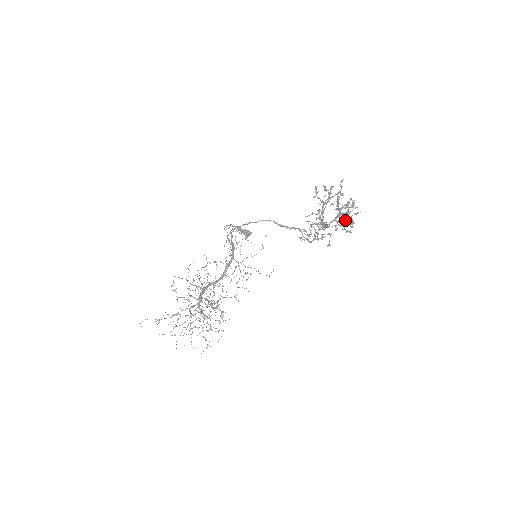
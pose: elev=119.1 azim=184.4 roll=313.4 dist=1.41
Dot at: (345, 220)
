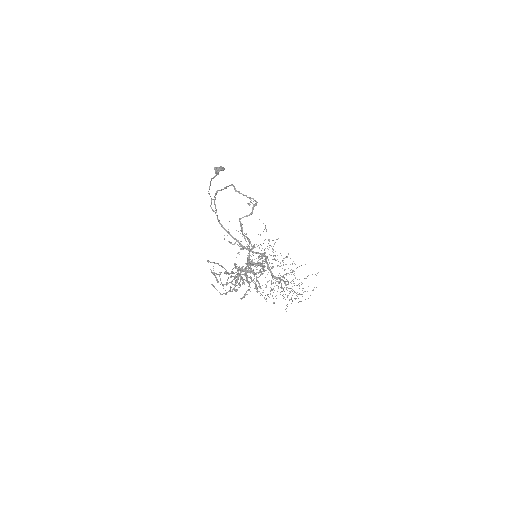
Dot at: (254, 276)
